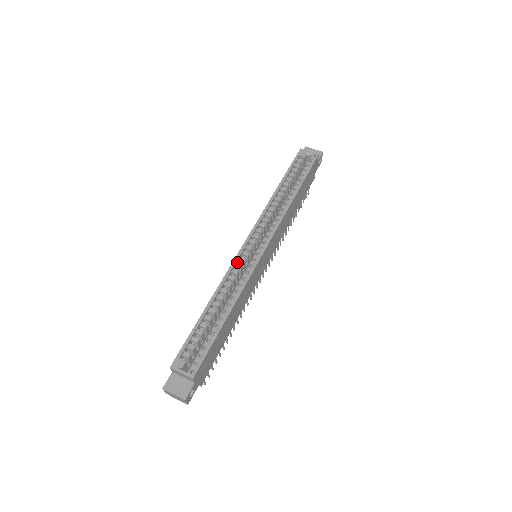
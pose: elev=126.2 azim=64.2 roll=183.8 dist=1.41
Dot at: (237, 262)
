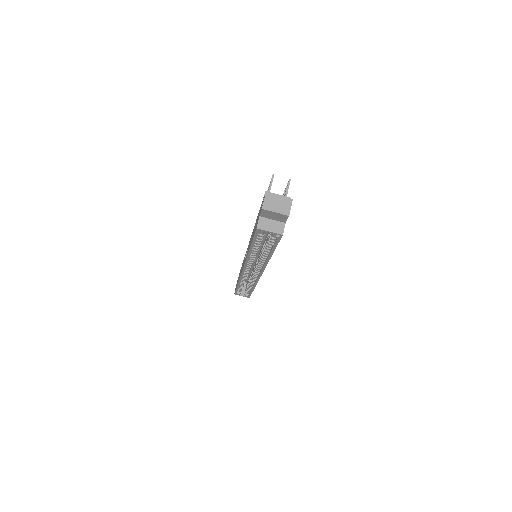
Dot at: occluded
